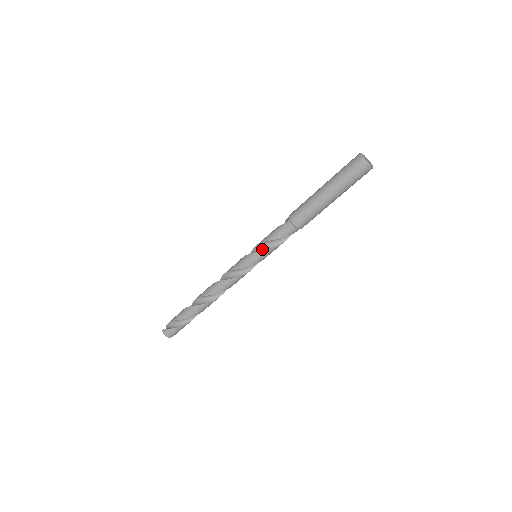
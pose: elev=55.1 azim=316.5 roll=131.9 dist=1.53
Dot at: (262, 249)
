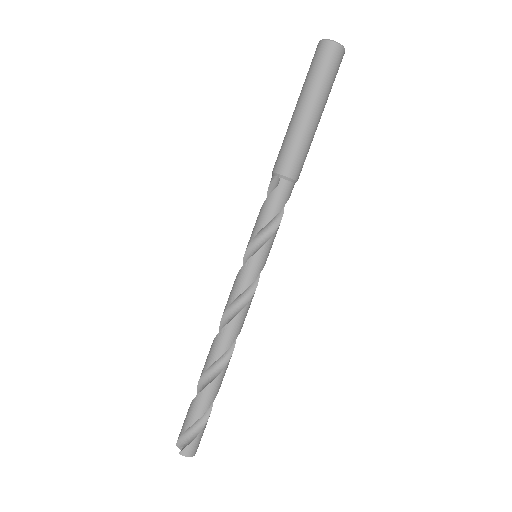
Dot at: (263, 240)
